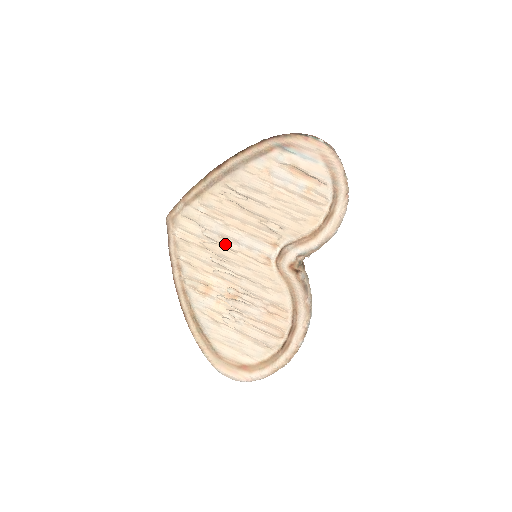
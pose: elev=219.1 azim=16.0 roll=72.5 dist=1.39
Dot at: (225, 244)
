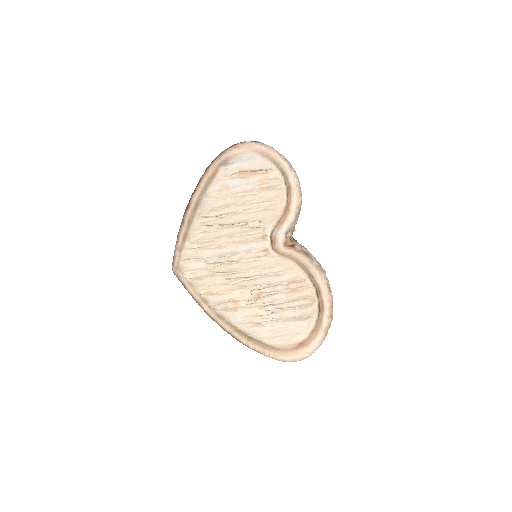
Dot at: (227, 260)
